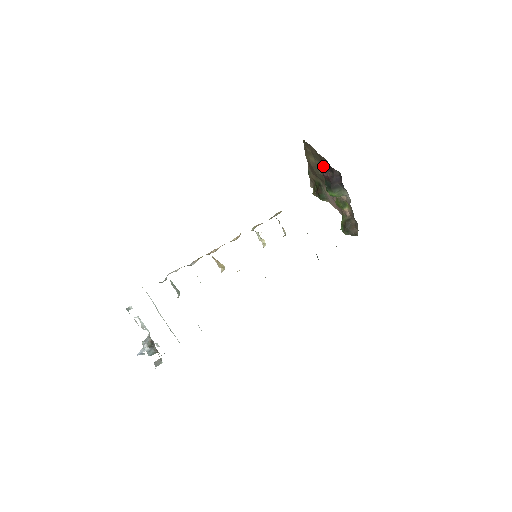
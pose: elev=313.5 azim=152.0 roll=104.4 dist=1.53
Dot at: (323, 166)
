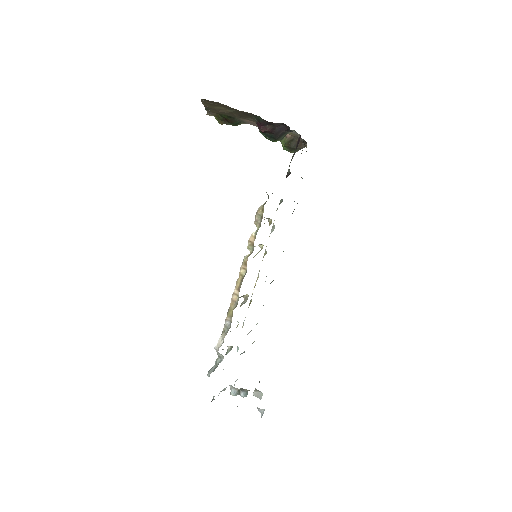
Dot at: (244, 114)
